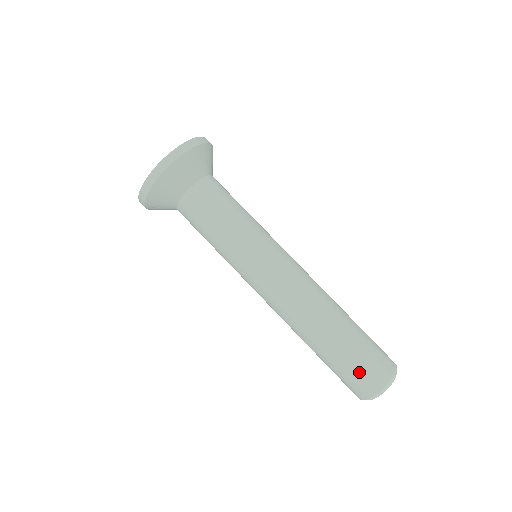
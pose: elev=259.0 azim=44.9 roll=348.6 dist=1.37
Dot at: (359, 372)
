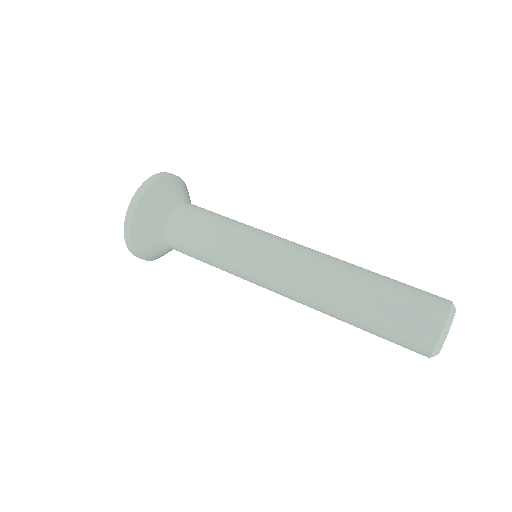
Dot at: (411, 311)
